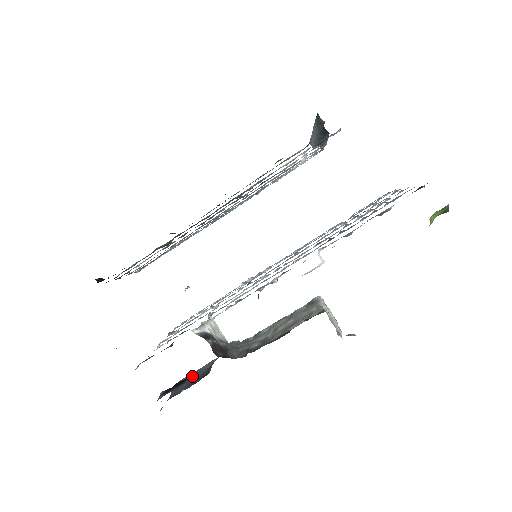
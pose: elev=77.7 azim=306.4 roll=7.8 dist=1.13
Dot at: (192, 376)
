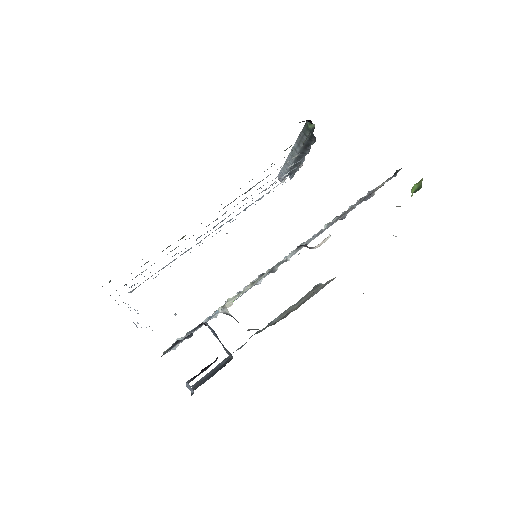
Dot at: (208, 375)
